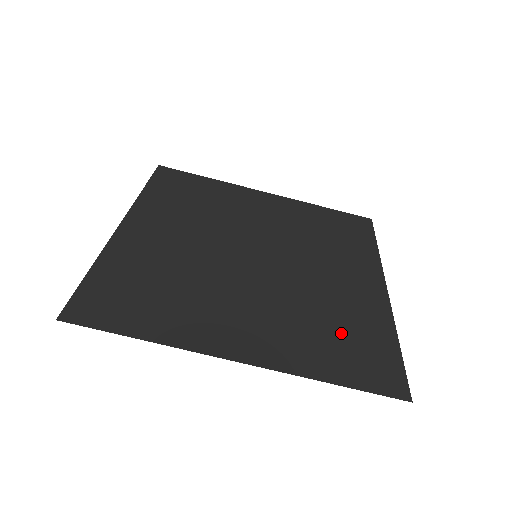
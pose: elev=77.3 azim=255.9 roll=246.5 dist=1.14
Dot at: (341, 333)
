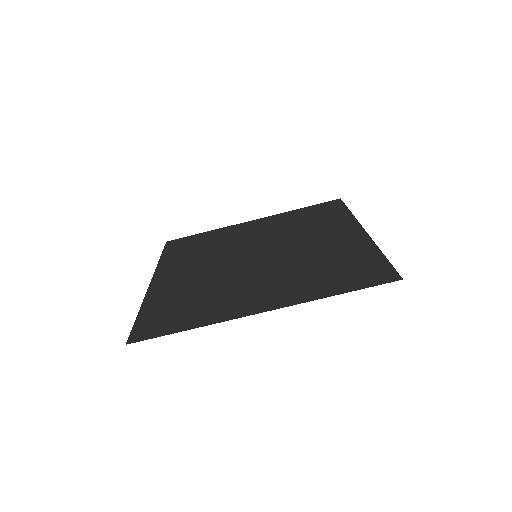
Dot at: (335, 267)
